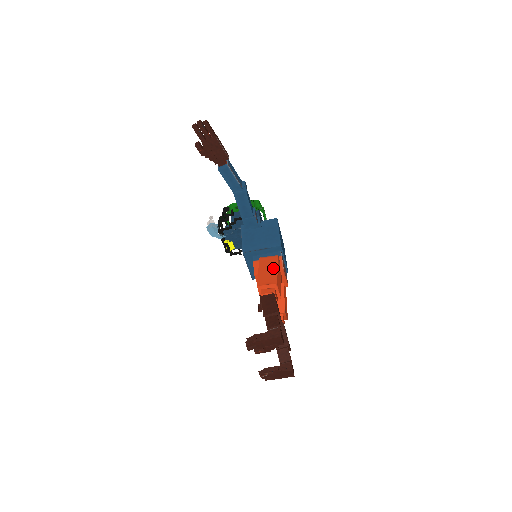
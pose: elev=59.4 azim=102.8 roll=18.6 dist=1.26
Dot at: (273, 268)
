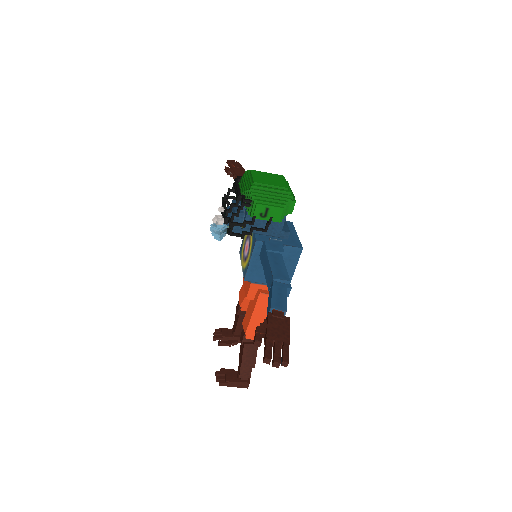
Dot at: occluded
